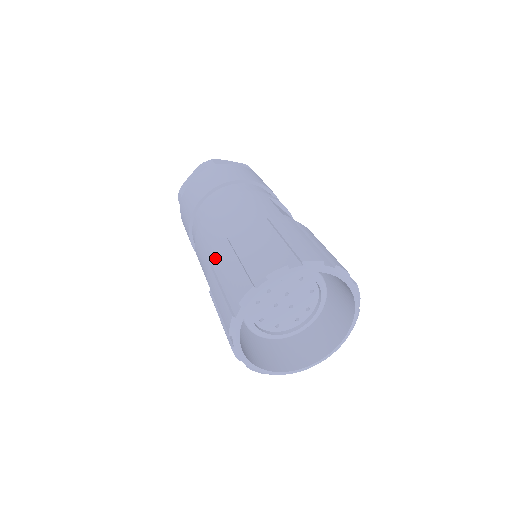
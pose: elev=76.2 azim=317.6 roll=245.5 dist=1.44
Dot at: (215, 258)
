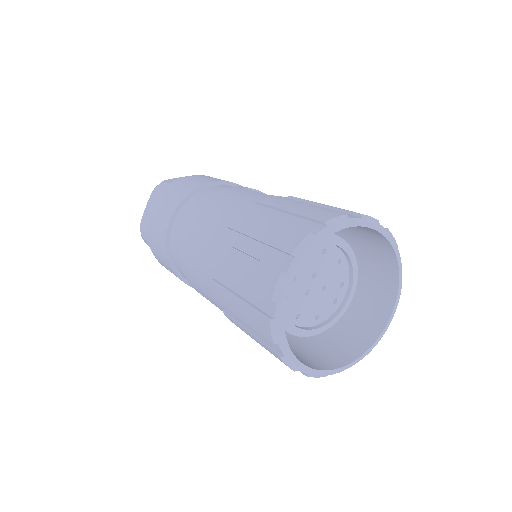
Dot at: (216, 269)
